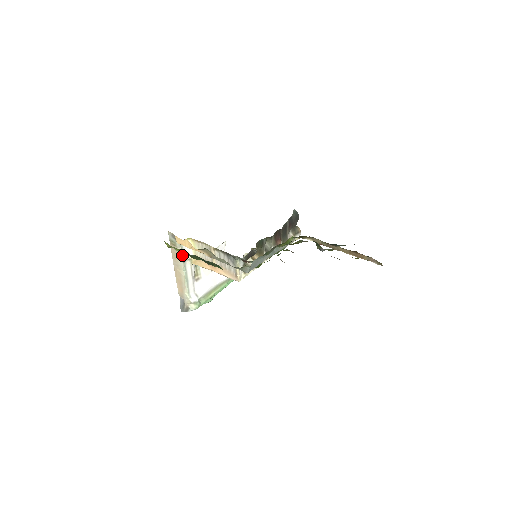
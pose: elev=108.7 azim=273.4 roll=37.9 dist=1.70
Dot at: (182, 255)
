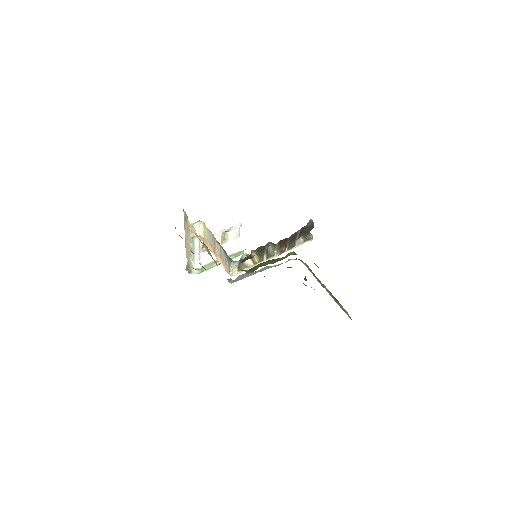
Dot at: (192, 232)
